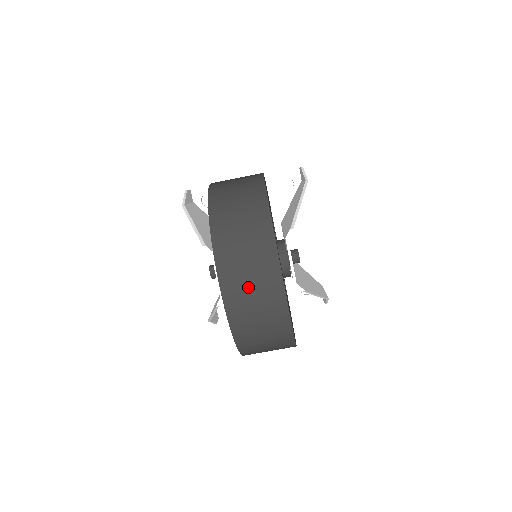
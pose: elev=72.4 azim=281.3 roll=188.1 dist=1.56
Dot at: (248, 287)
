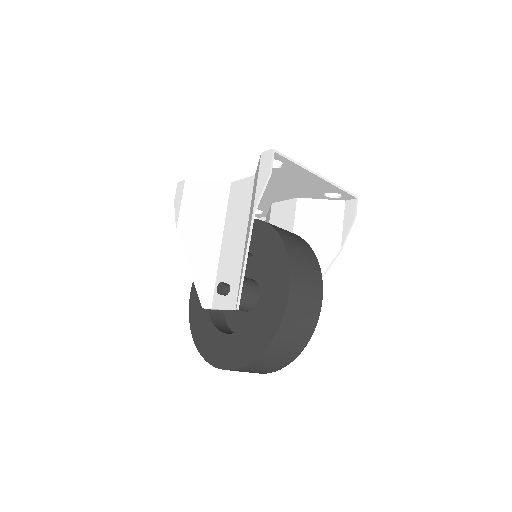
Dot at: occluded
